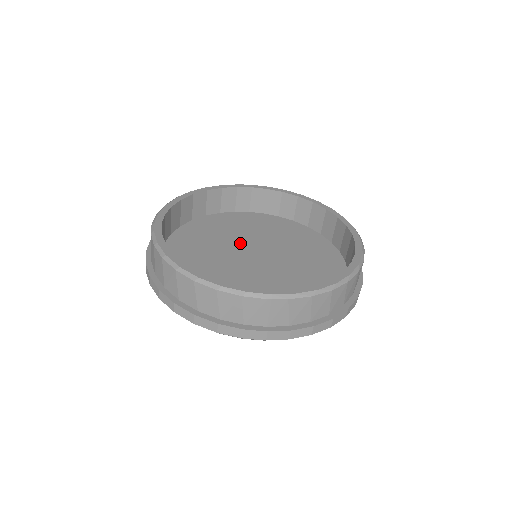
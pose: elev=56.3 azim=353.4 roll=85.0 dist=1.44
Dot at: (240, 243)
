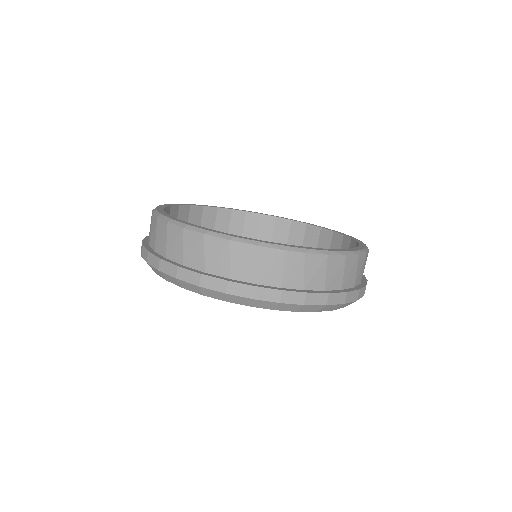
Dot at: occluded
